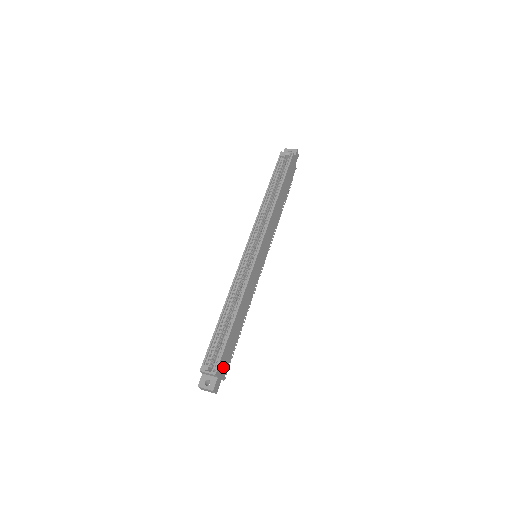
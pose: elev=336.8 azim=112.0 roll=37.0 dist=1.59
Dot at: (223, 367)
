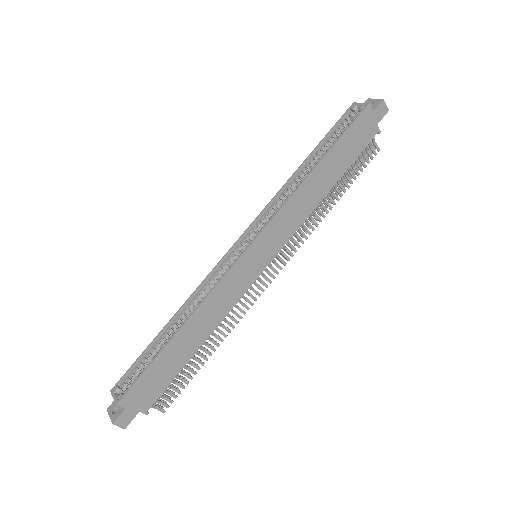
Dot at: (142, 397)
